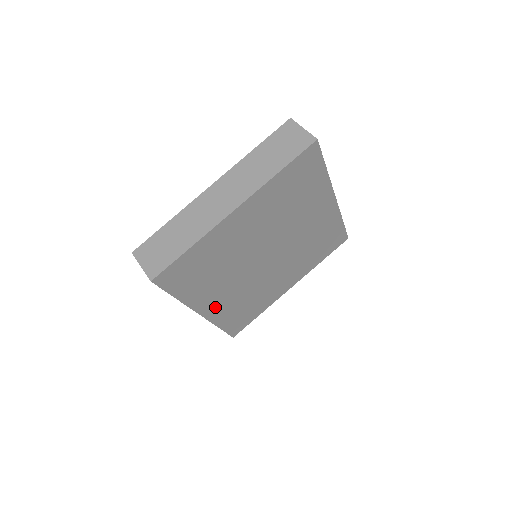
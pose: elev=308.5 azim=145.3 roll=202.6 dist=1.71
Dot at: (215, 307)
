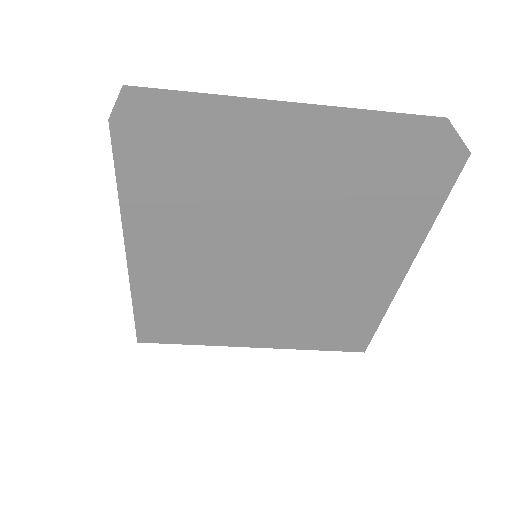
Dot at: (153, 270)
